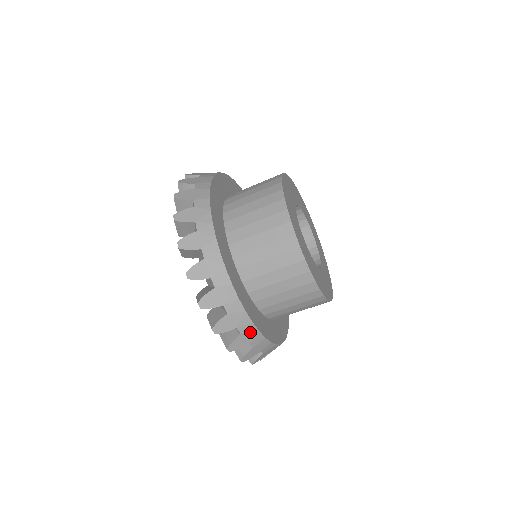
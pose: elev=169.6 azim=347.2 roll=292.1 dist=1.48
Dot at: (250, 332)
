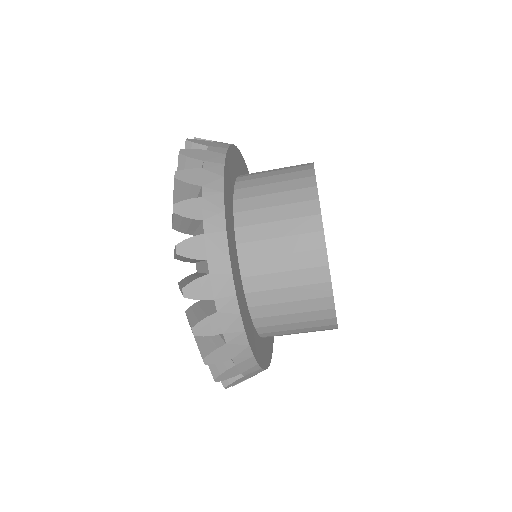
Dot at: occluded
